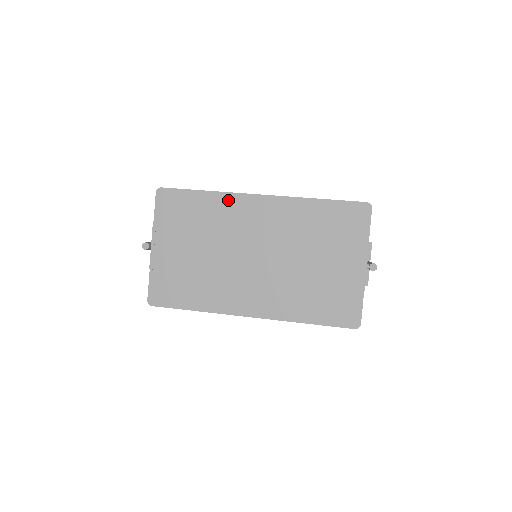
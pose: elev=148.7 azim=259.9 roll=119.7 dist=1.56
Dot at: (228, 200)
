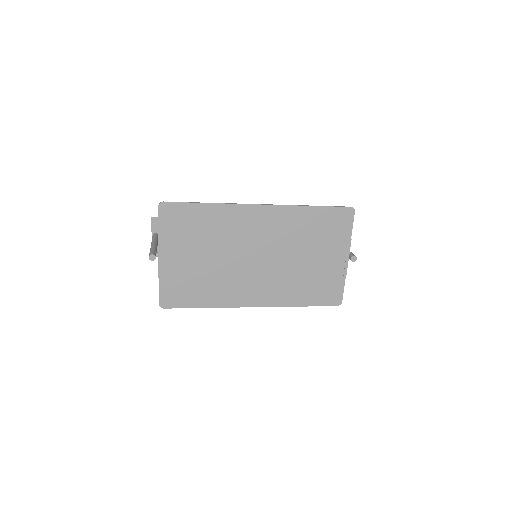
Dot at: (231, 211)
